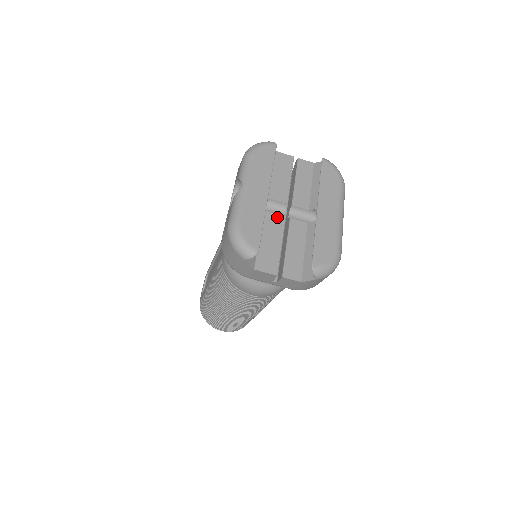
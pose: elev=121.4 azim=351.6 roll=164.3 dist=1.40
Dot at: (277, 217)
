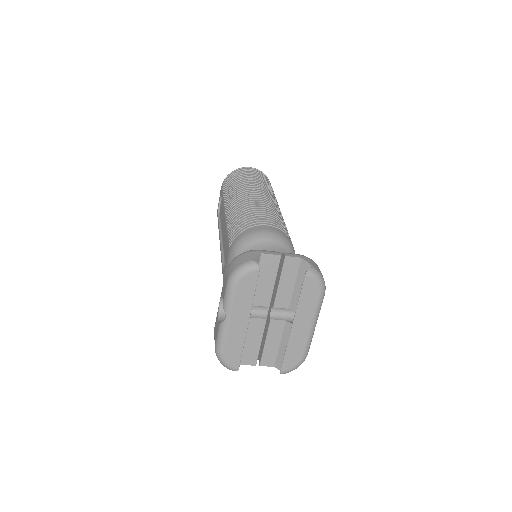
Dot at: (259, 321)
